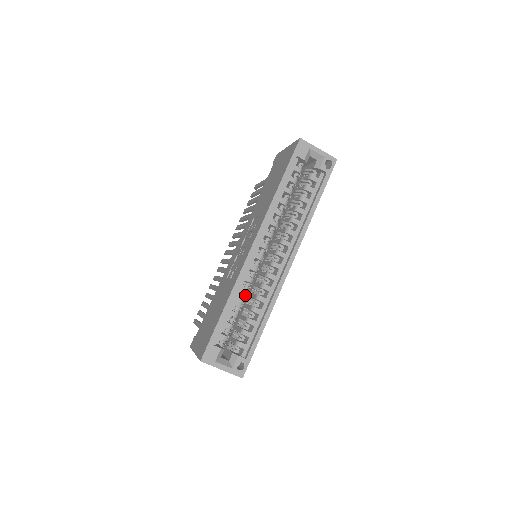
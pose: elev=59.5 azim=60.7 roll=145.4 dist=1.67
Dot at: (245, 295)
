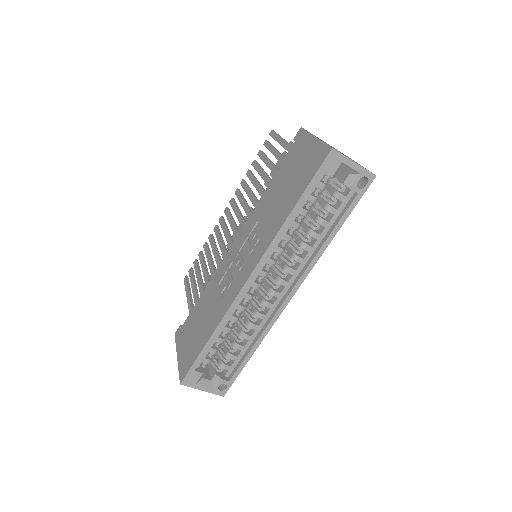
Dot at: (235, 321)
